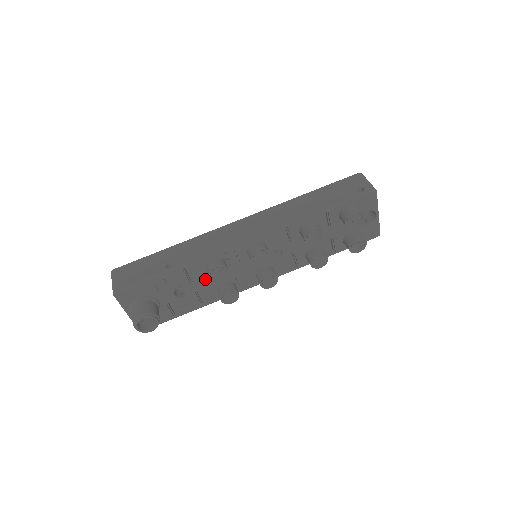
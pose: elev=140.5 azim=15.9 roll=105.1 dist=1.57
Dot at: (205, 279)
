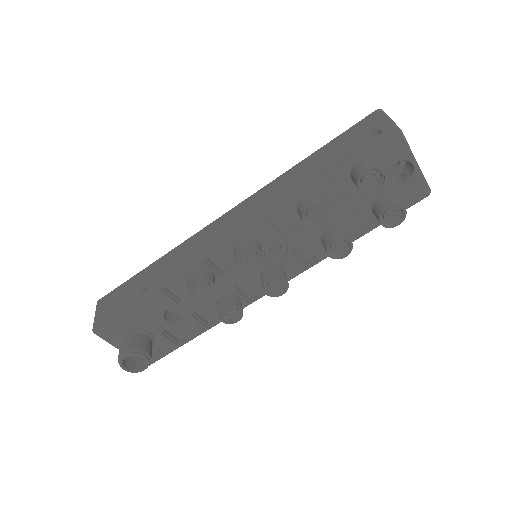
Dot at: occluded
